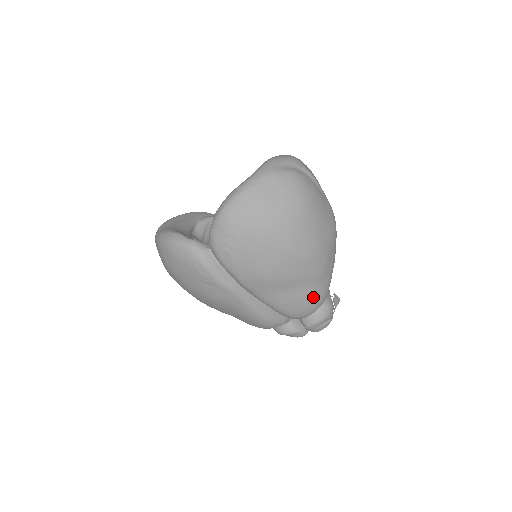
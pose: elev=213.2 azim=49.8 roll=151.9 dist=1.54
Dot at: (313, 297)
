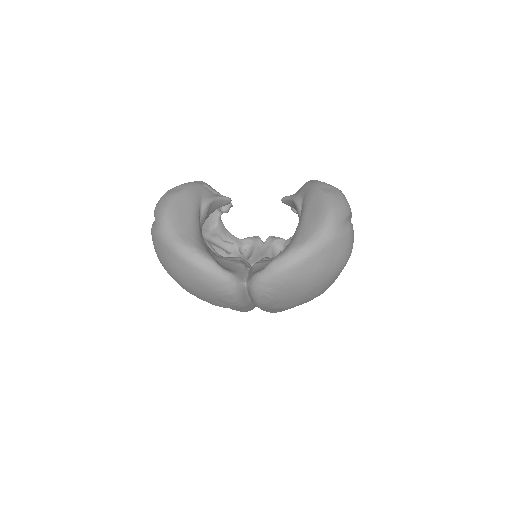
Dot at: occluded
